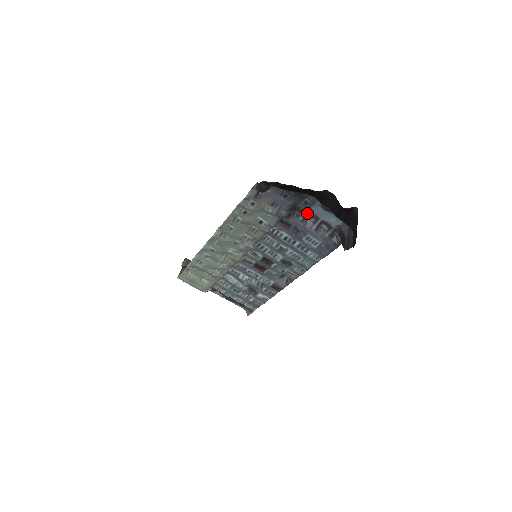
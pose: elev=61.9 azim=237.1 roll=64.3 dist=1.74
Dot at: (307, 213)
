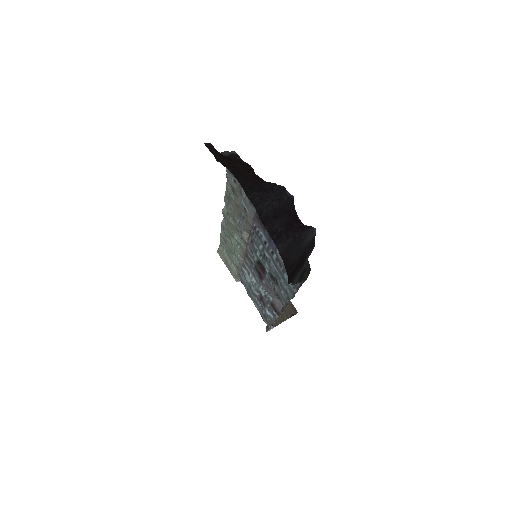
Dot at: occluded
